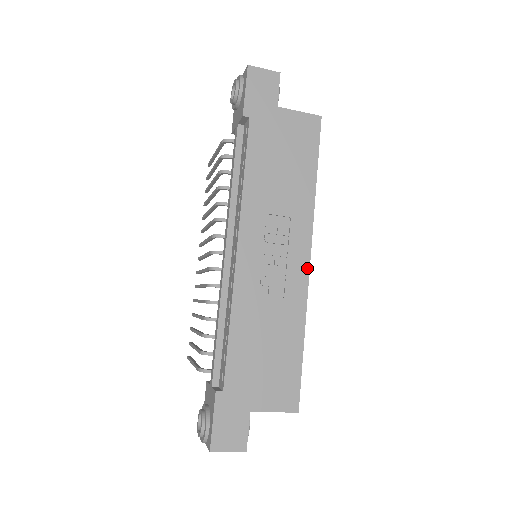
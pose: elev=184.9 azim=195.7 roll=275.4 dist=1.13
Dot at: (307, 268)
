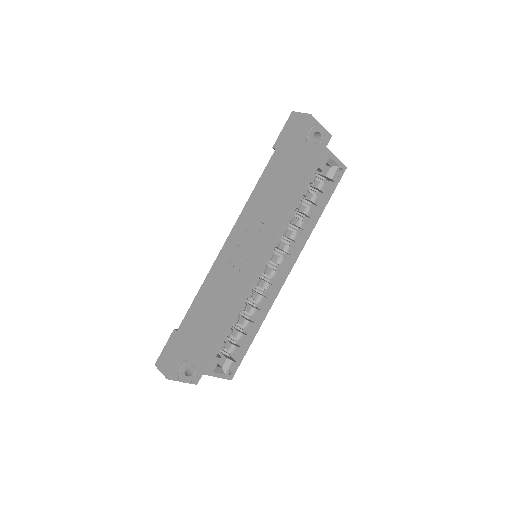
Dot at: (258, 267)
